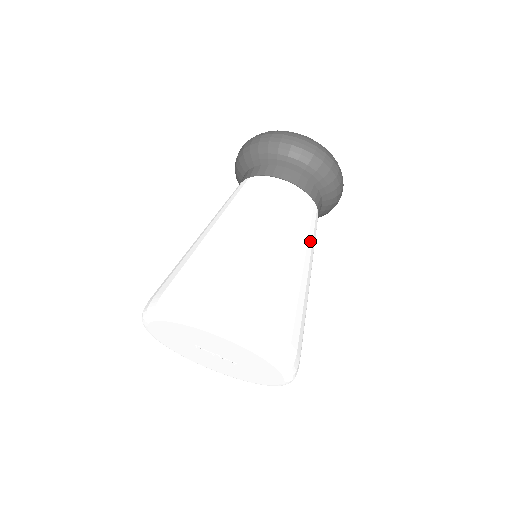
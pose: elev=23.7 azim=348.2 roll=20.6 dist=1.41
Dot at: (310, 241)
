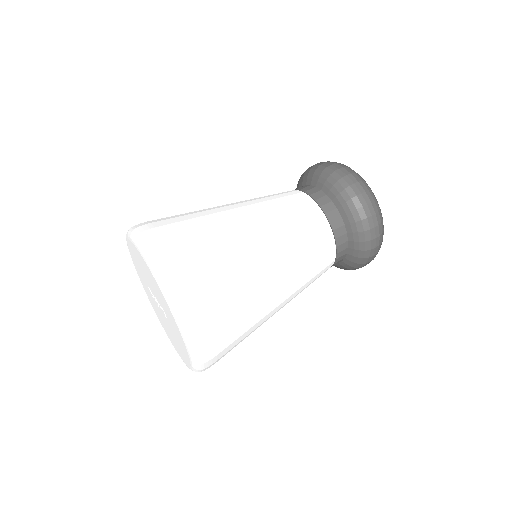
Dot at: (291, 235)
